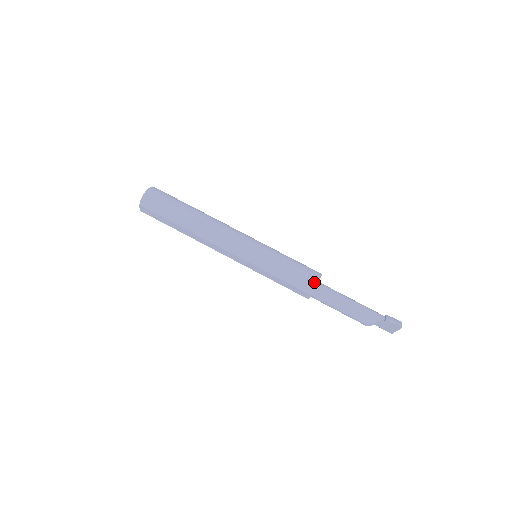
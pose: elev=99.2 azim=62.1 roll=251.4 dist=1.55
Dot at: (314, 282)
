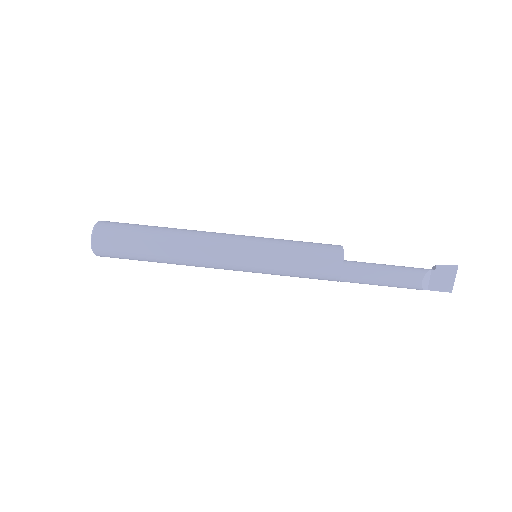
Dot at: (338, 247)
